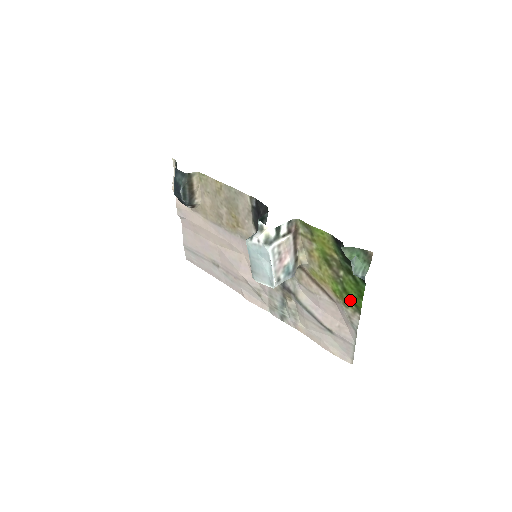
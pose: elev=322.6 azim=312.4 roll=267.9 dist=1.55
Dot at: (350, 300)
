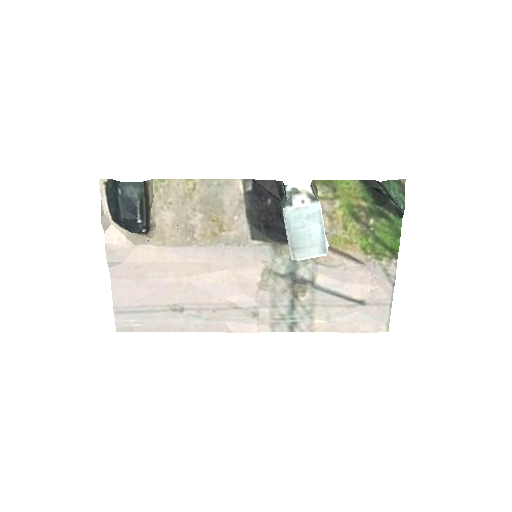
Dot at: (385, 248)
